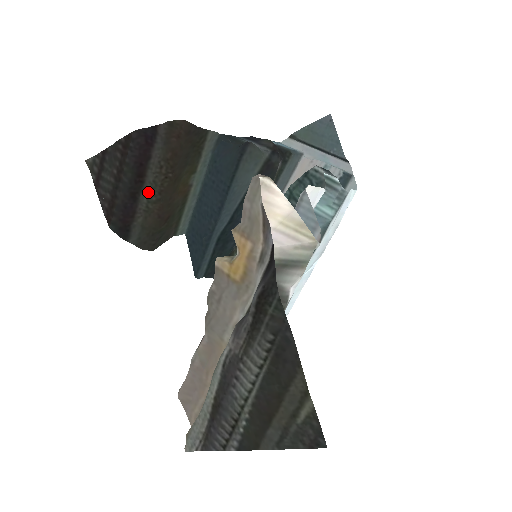
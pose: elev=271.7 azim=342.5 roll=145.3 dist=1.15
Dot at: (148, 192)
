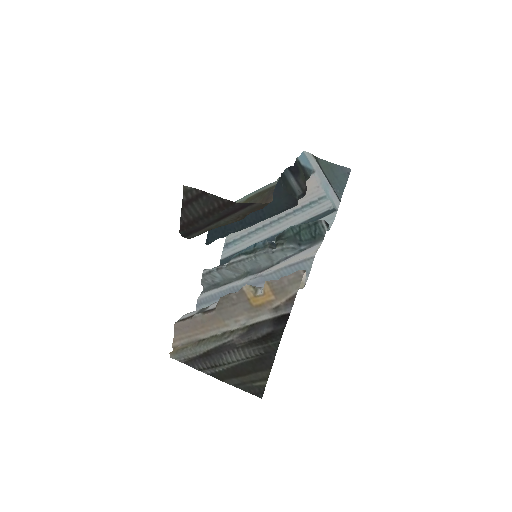
Dot at: (219, 223)
